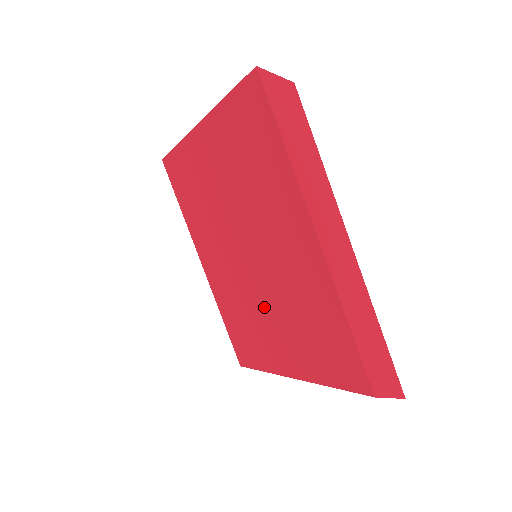
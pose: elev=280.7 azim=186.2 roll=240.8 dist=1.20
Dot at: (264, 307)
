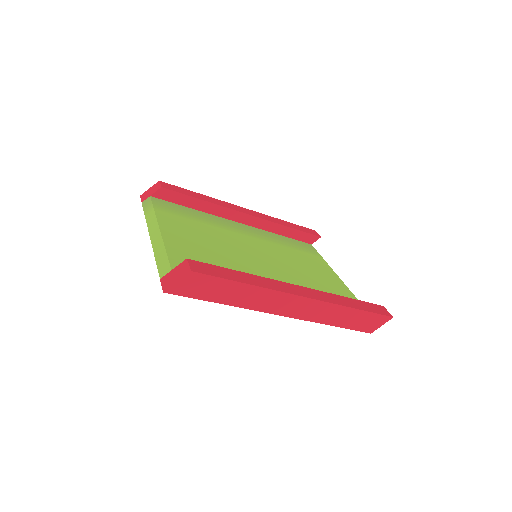
Dot at: occluded
